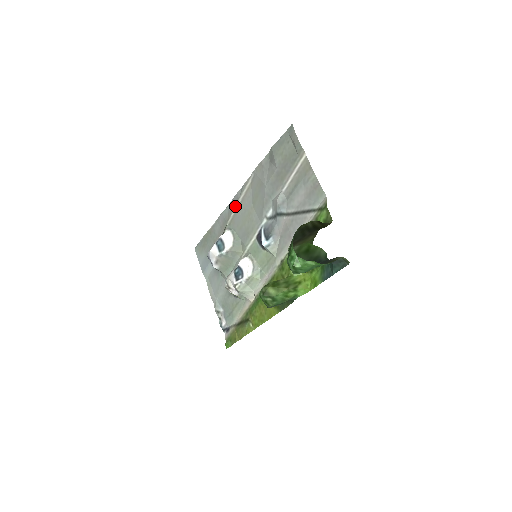
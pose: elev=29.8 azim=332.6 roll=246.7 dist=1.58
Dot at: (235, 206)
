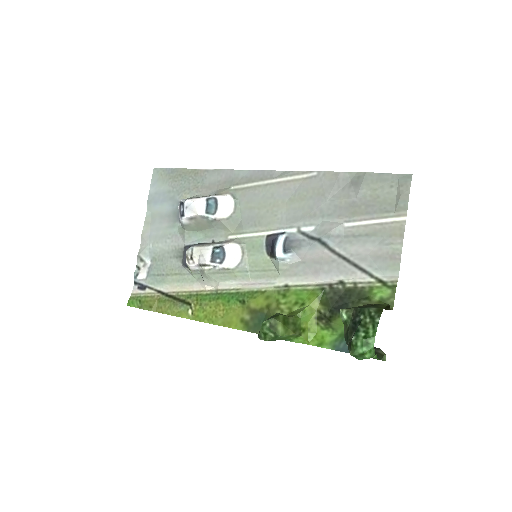
Dot at: (260, 180)
